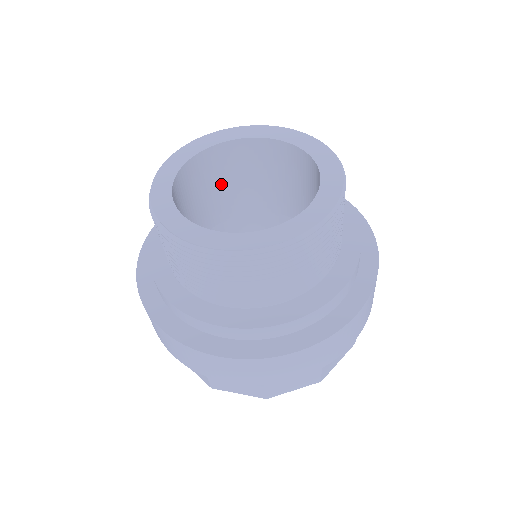
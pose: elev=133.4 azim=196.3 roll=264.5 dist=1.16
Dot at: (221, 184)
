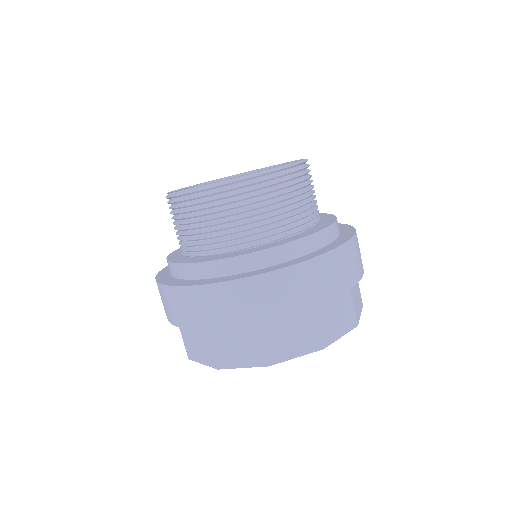
Dot at: occluded
